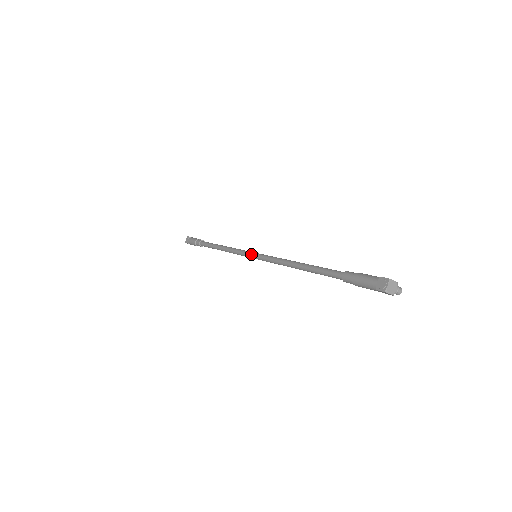
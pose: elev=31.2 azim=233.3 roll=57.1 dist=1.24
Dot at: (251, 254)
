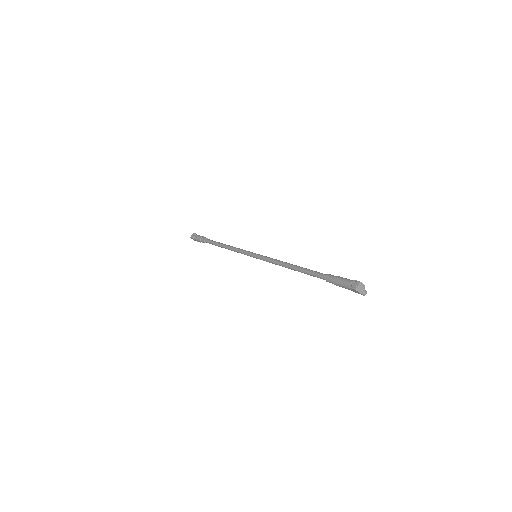
Dot at: (252, 254)
